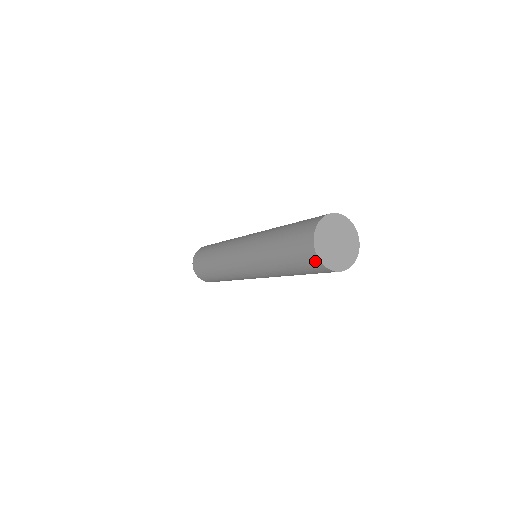
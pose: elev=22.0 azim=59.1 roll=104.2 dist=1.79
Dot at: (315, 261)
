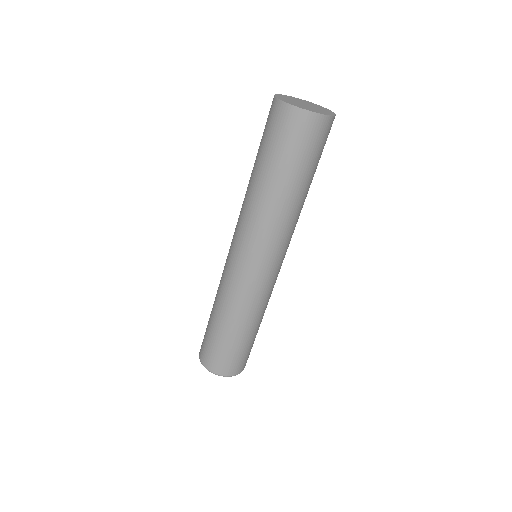
Dot at: (282, 110)
